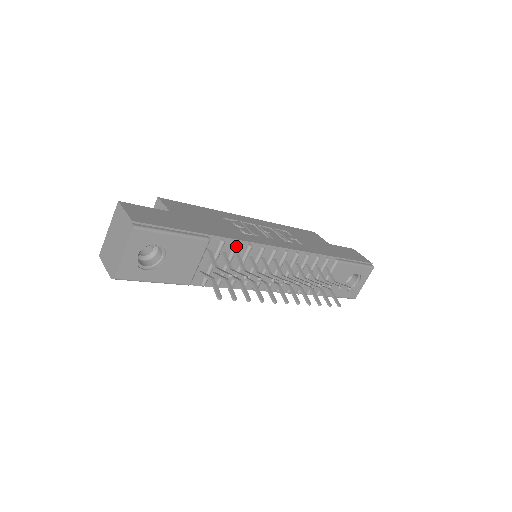
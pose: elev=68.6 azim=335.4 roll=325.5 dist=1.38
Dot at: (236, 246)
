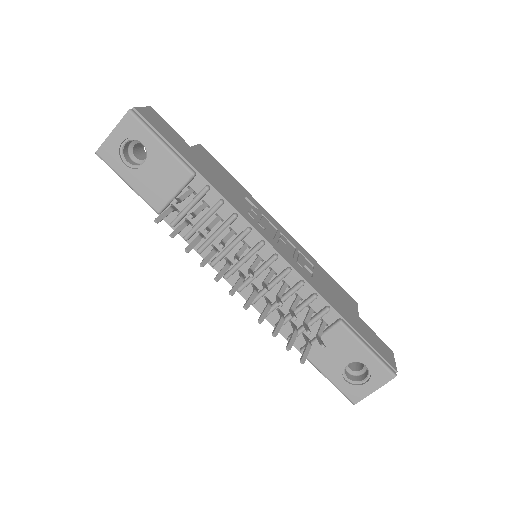
Dot at: (219, 202)
